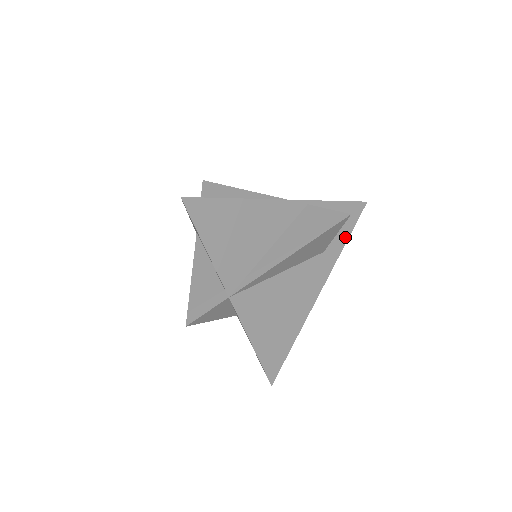
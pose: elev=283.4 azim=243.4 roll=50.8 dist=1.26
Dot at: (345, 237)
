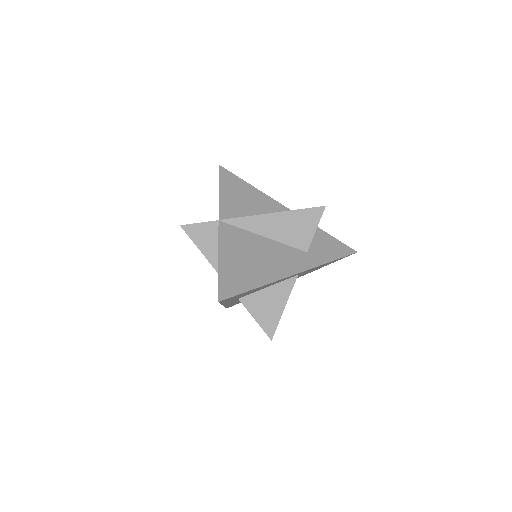
Dot at: (331, 258)
